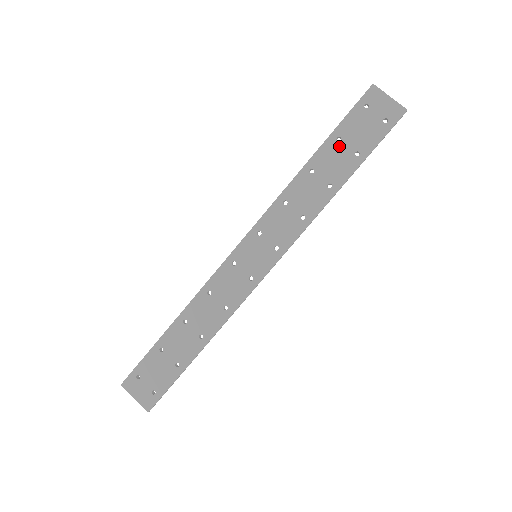
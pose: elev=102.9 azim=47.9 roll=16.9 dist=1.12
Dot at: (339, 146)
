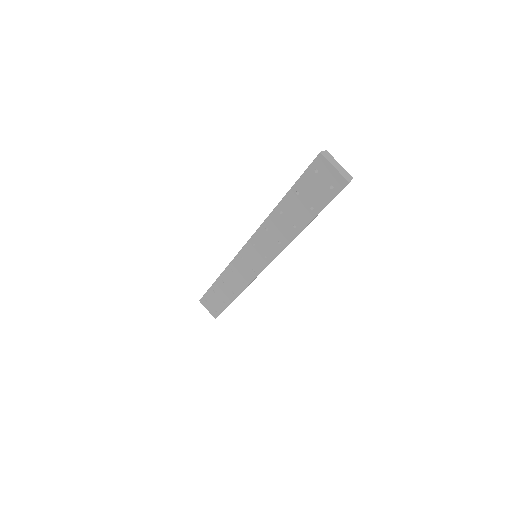
Dot at: (298, 199)
